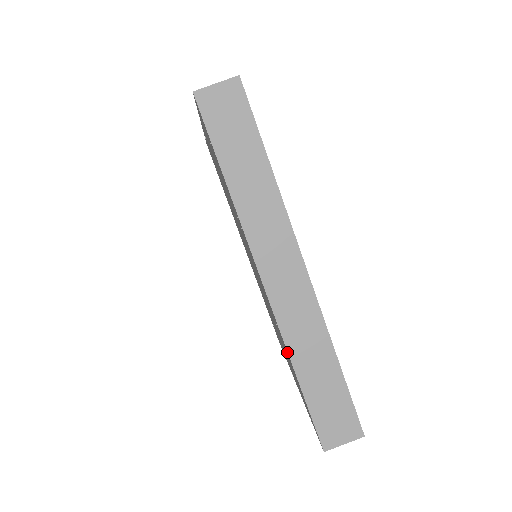
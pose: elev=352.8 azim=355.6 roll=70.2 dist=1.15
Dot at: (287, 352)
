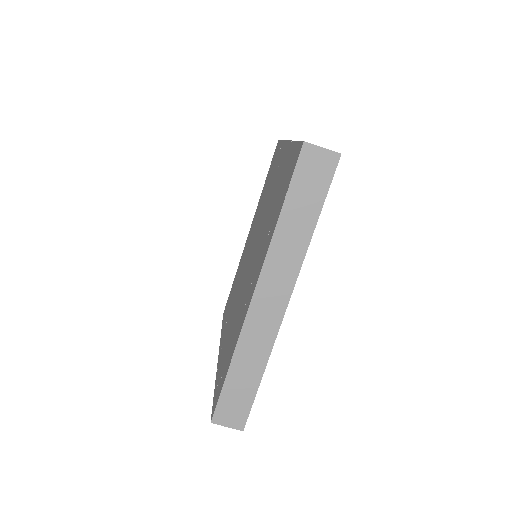
Dot at: (235, 346)
